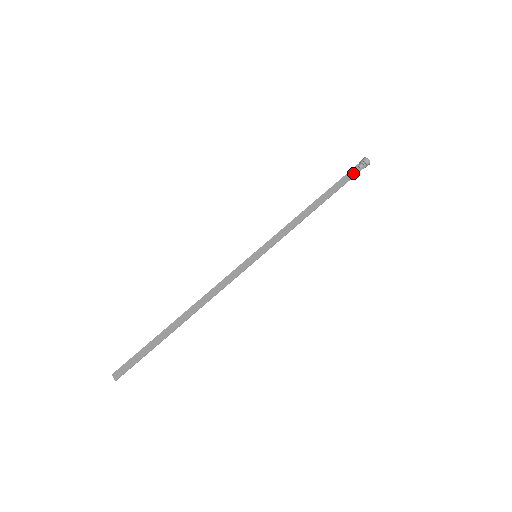
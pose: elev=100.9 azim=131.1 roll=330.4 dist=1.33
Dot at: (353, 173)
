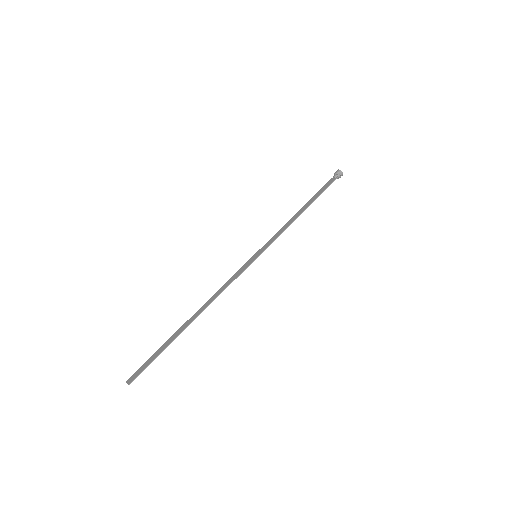
Dot at: (330, 182)
